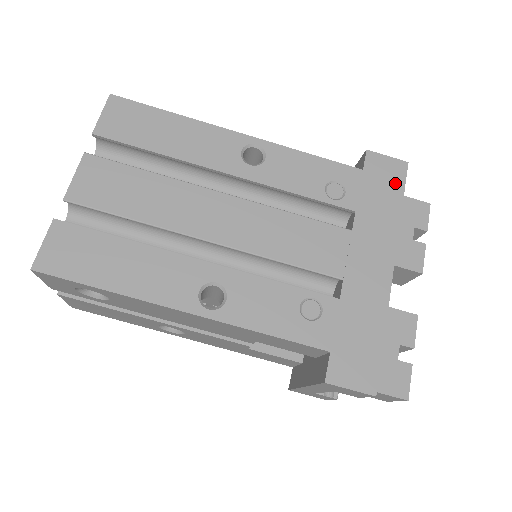
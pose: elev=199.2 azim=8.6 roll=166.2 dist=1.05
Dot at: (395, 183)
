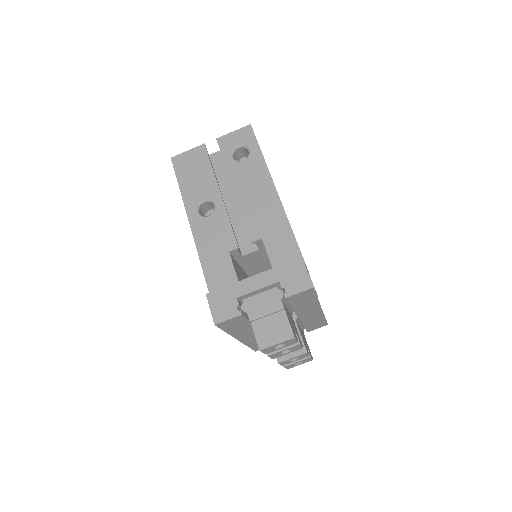
Dot at: occluded
